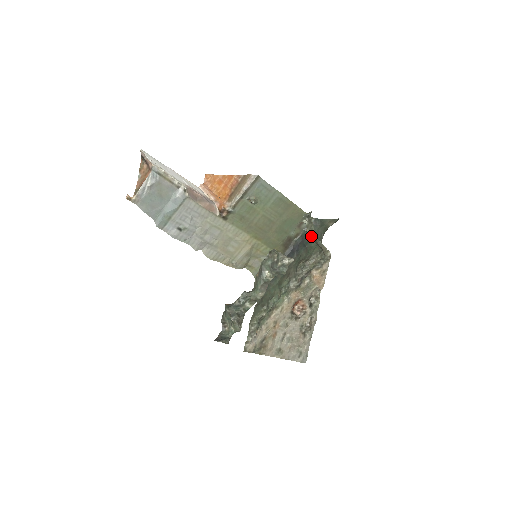
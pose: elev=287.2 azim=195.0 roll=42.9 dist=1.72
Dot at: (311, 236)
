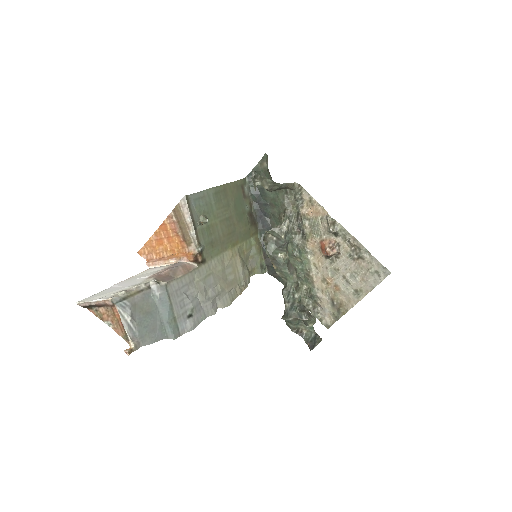
Dot at: (273, 189)
